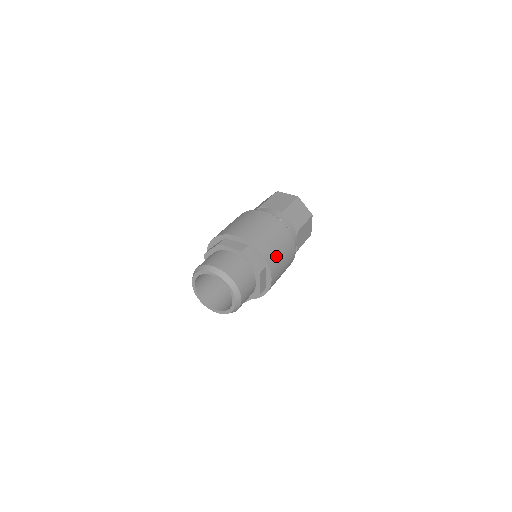
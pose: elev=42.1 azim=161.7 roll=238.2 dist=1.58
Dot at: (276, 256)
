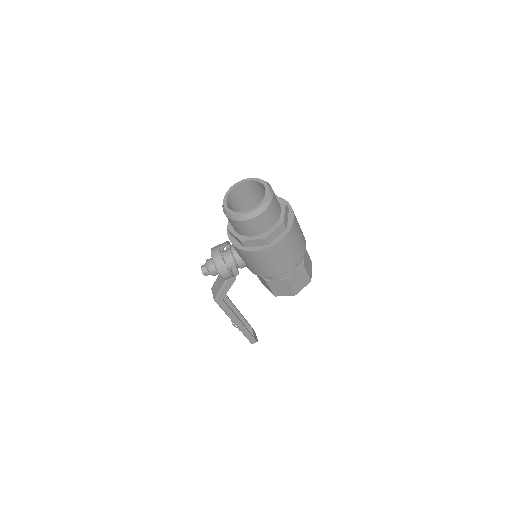
Dot at: (294, 237)
